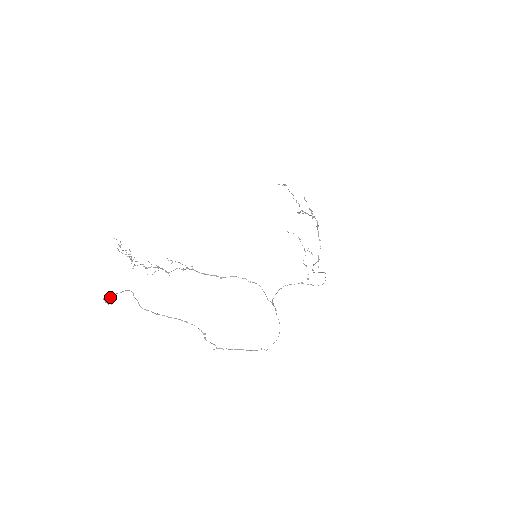
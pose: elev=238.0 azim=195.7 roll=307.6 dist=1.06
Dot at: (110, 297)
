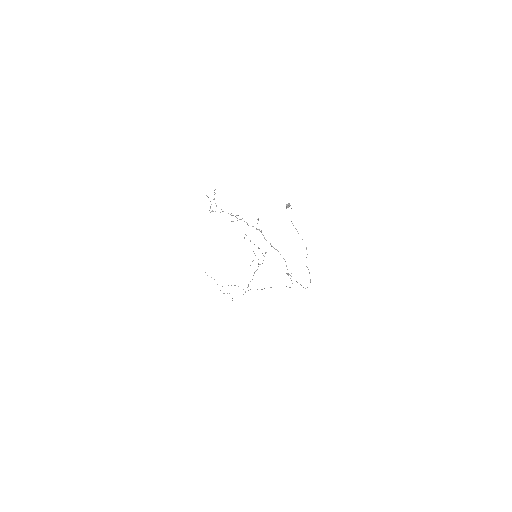
Dot at: (290, 205)
